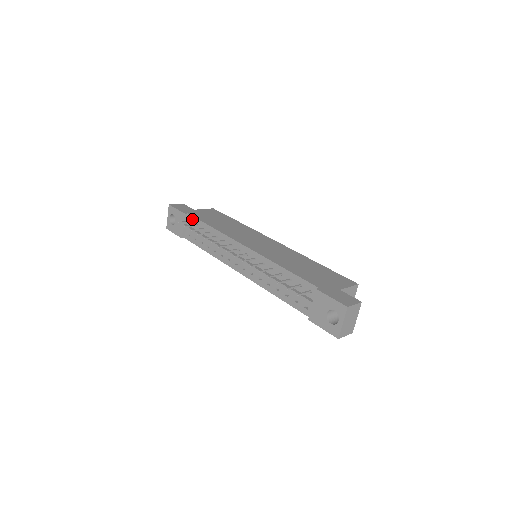
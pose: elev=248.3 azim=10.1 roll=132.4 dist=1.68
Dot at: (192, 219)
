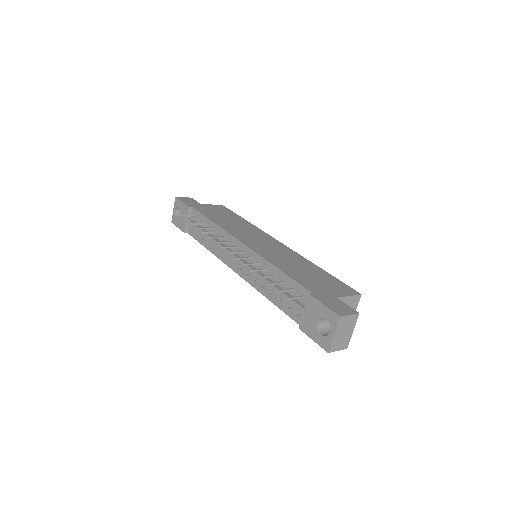
Dot at: (196, 213)
